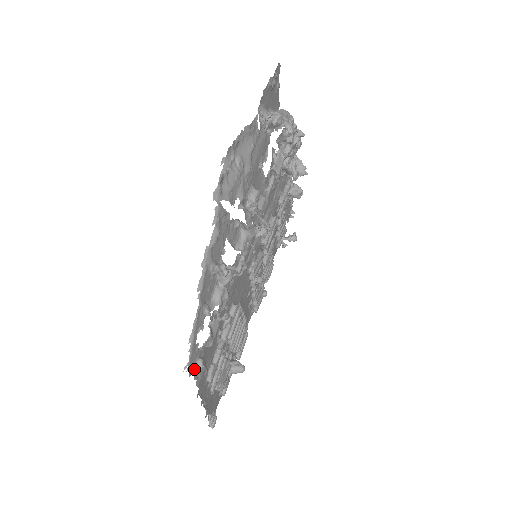
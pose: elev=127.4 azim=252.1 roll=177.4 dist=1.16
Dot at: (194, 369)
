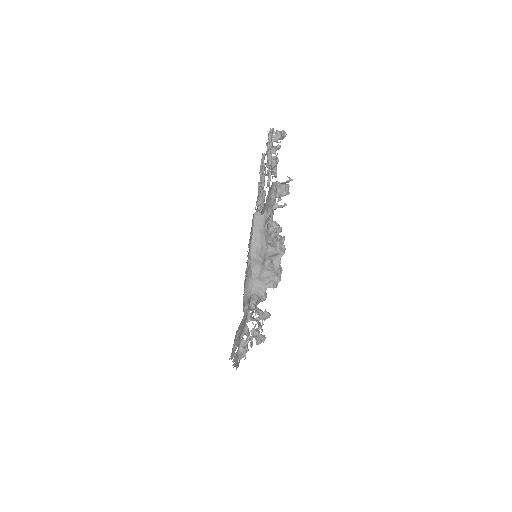
Dot at: occluded
